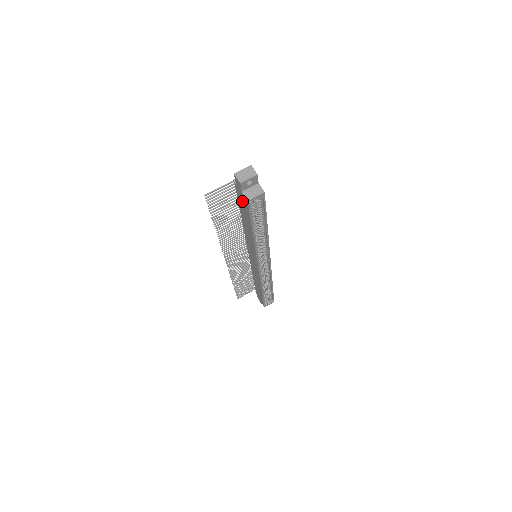
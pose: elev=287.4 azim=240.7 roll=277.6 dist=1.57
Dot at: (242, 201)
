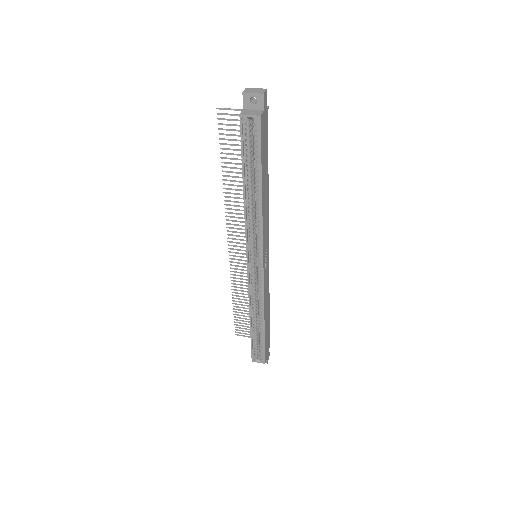
Dot at: occluded
